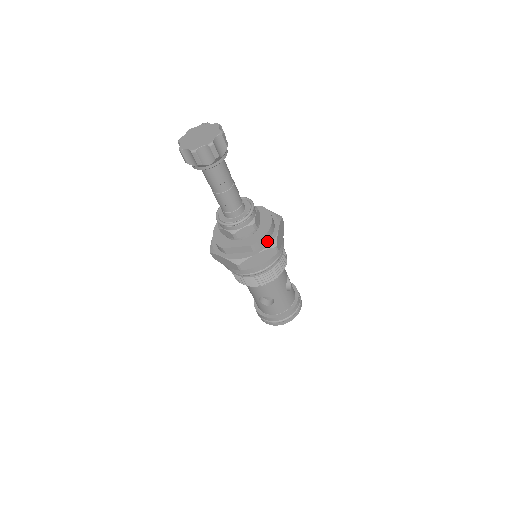
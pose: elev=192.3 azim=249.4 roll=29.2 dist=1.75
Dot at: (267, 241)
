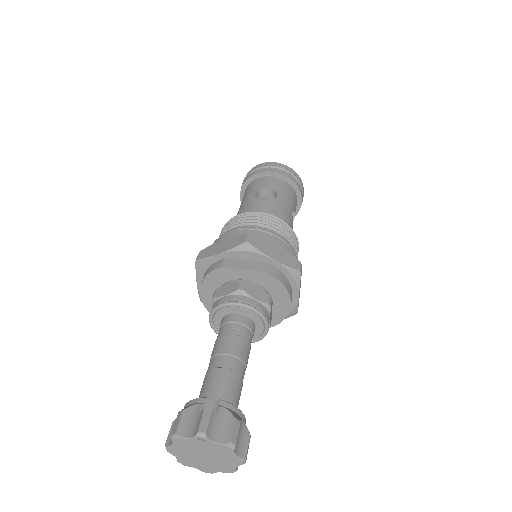
Dot at: occluded
